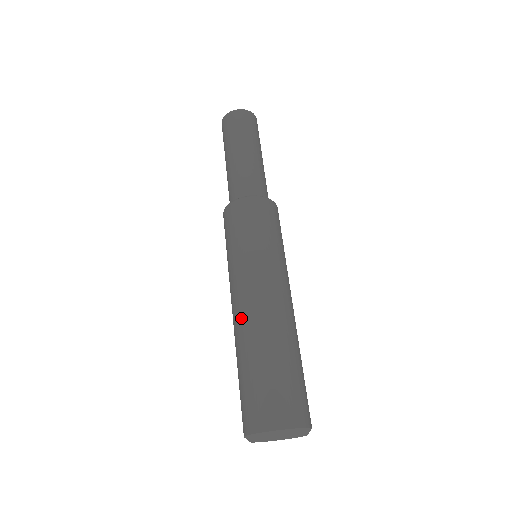
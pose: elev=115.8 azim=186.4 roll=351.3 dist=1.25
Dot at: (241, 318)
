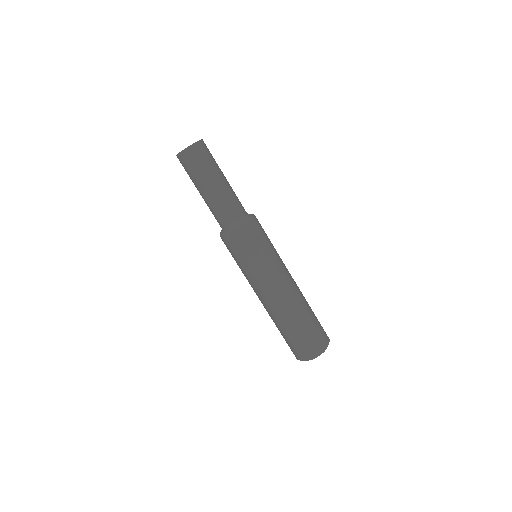
Dot at: (279, 304)
